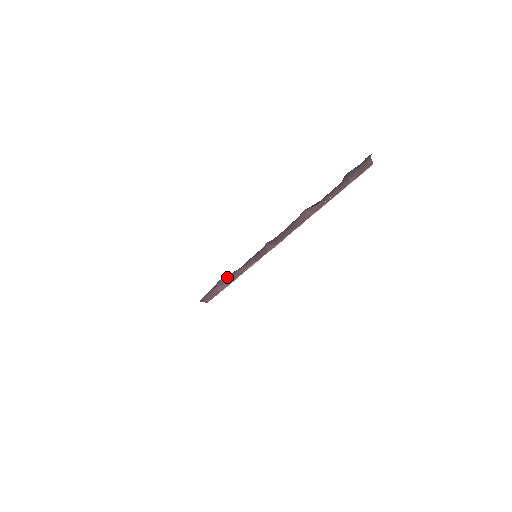
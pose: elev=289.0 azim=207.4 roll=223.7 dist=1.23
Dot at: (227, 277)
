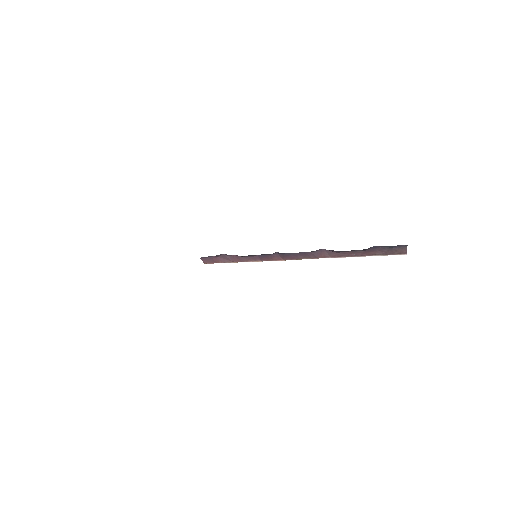
Dot at: (231, 256)
